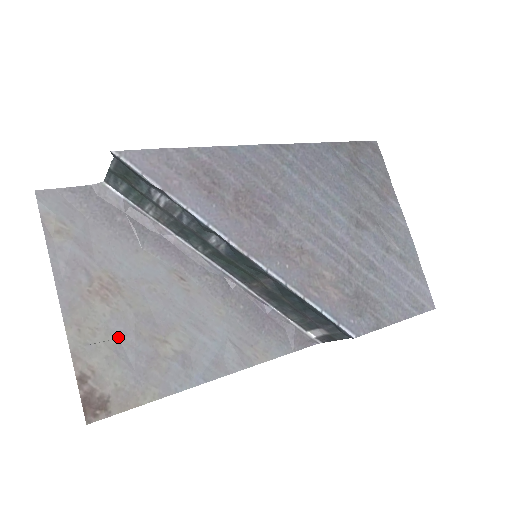
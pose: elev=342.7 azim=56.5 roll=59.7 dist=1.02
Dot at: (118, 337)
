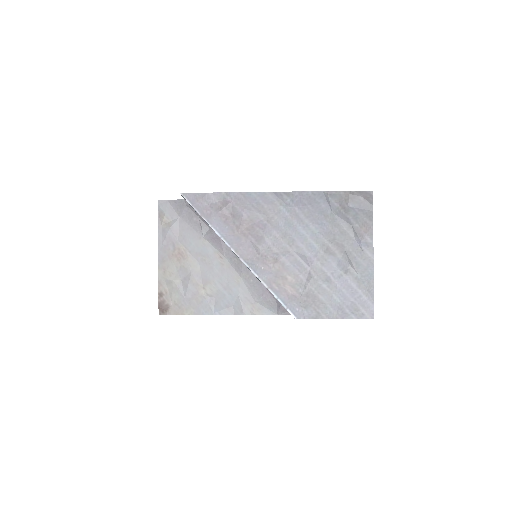
Dot at: (181, 280)
